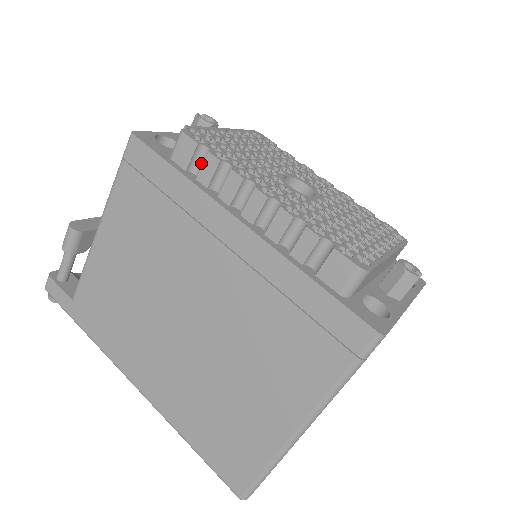
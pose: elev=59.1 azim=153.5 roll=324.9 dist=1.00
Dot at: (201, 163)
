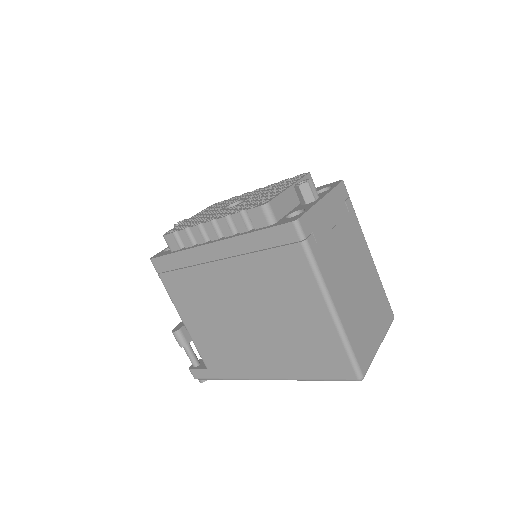
Dot at: (182, 240)
